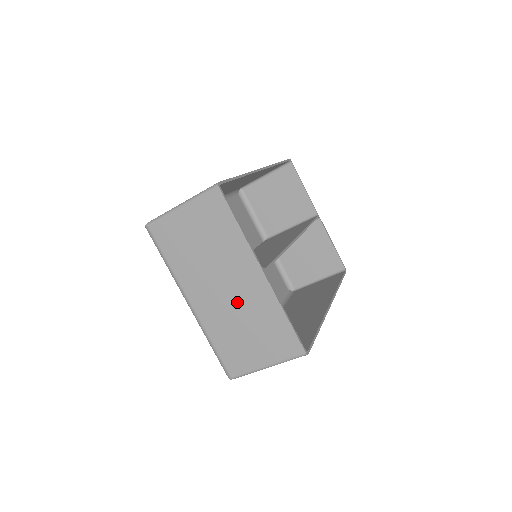
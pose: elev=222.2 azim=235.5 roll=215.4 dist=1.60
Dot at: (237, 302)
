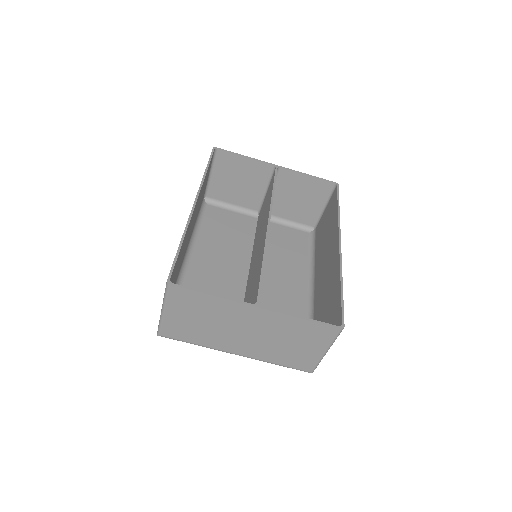
Dot at: (263, 334)
